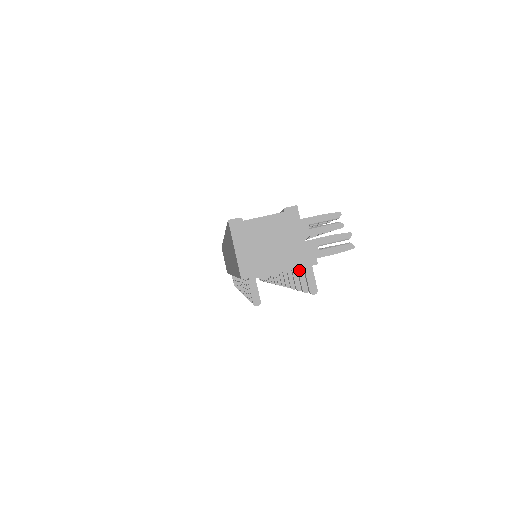
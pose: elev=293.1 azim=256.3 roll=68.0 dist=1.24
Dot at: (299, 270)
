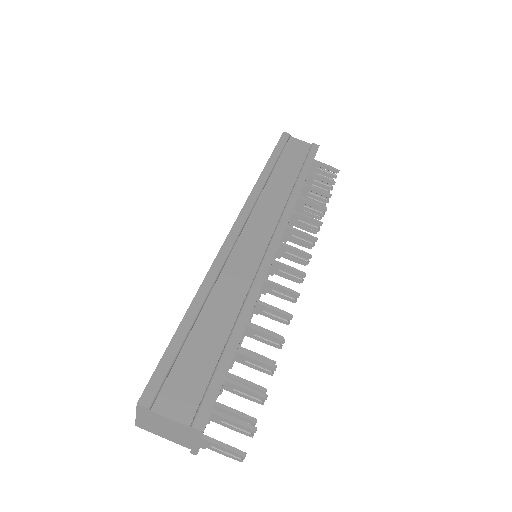
Dot at: occluded
